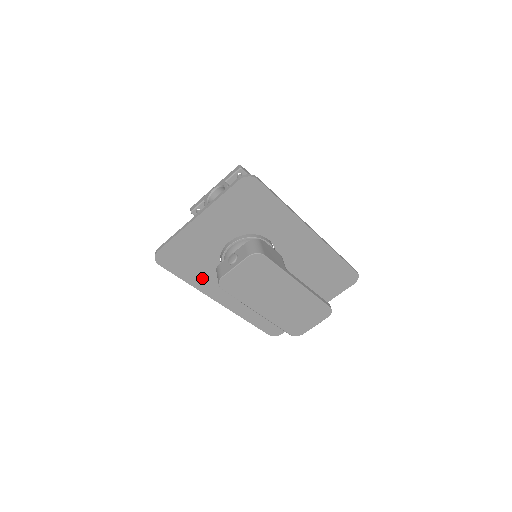
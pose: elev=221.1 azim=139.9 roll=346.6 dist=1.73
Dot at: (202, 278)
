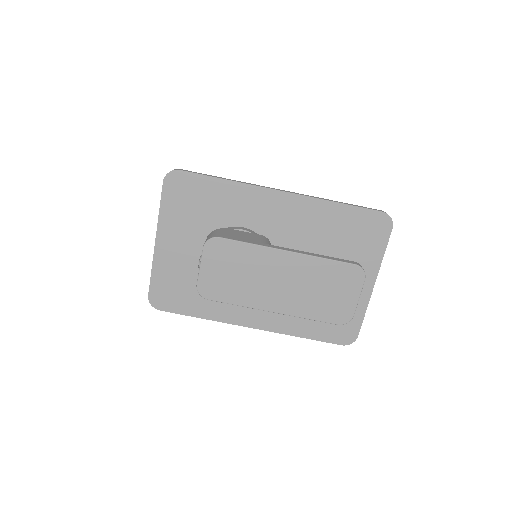
Dot at: (211, 306)
